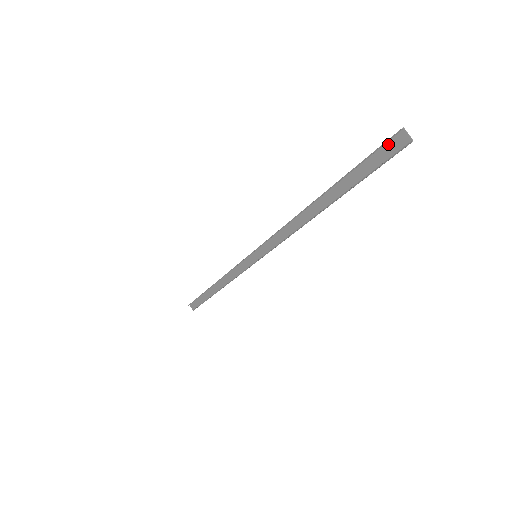
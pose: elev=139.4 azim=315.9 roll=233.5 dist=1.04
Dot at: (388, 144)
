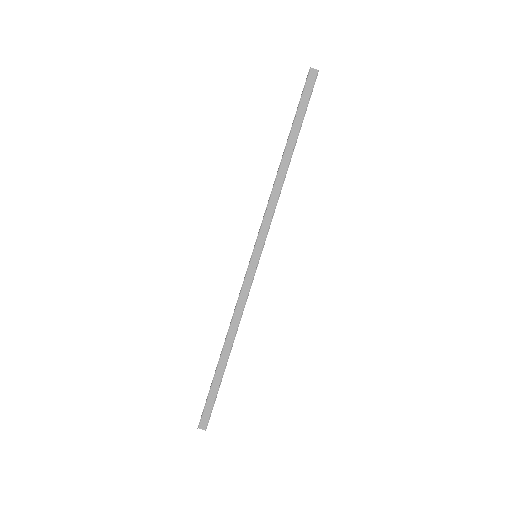
Dot at: (307, 82)
